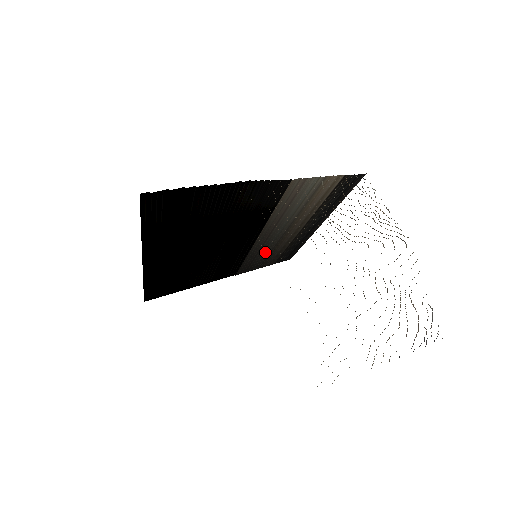
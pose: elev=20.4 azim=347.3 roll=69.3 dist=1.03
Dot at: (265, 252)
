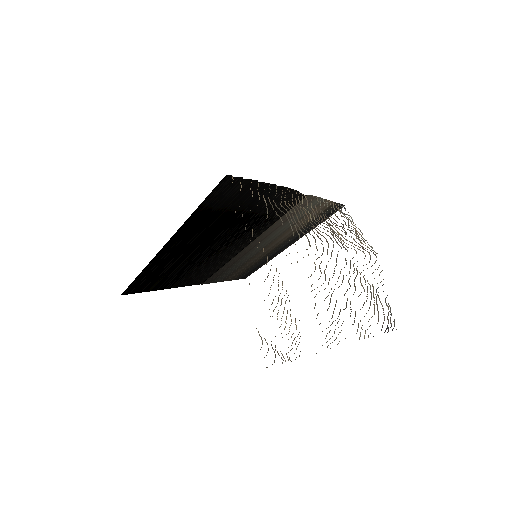
Dot at: (238, 264)
